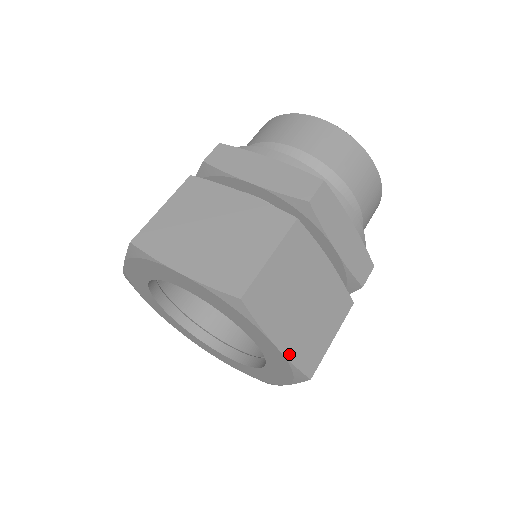
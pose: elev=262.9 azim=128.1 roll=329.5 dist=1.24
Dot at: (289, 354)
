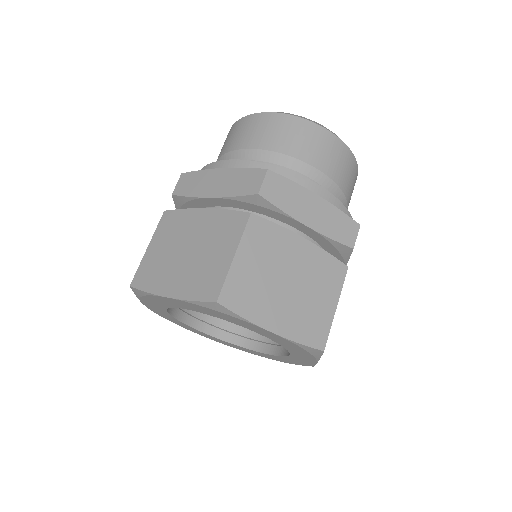
Dot at: (289, 335)
